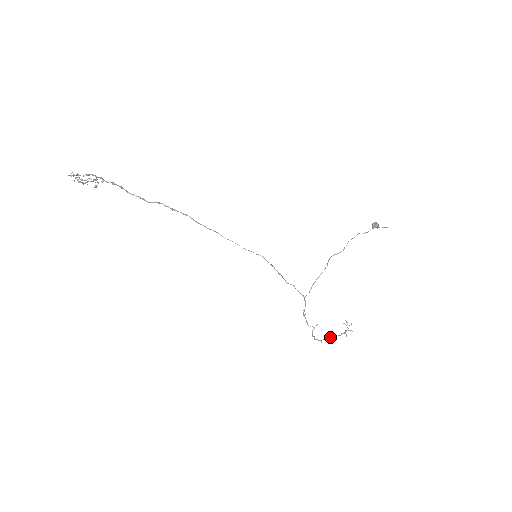
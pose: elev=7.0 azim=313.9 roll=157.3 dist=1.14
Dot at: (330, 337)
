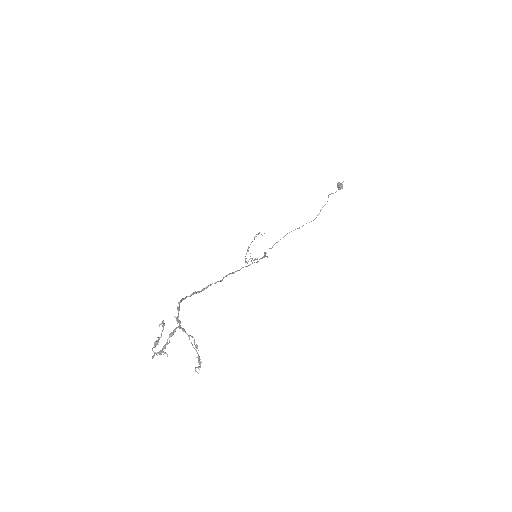
Dot at: (248, 250)
